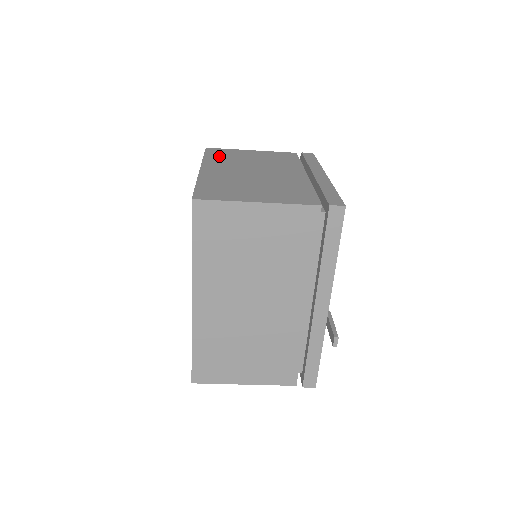
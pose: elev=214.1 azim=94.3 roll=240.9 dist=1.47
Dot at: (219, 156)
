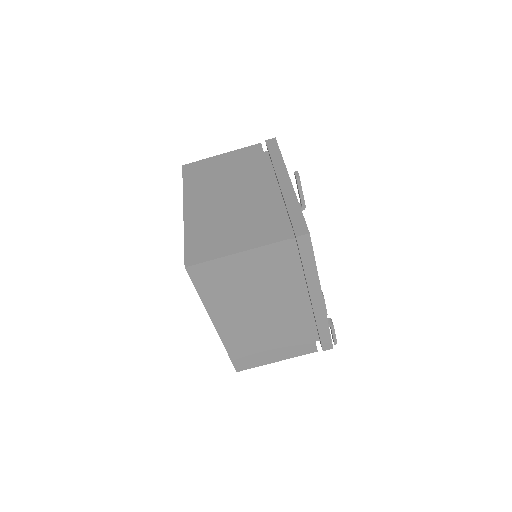
Dot at: occluded
